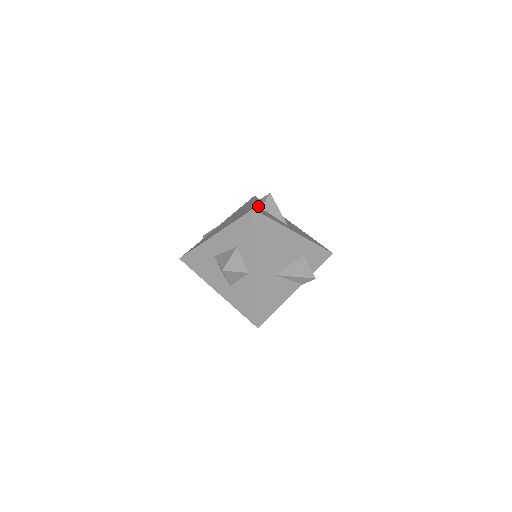
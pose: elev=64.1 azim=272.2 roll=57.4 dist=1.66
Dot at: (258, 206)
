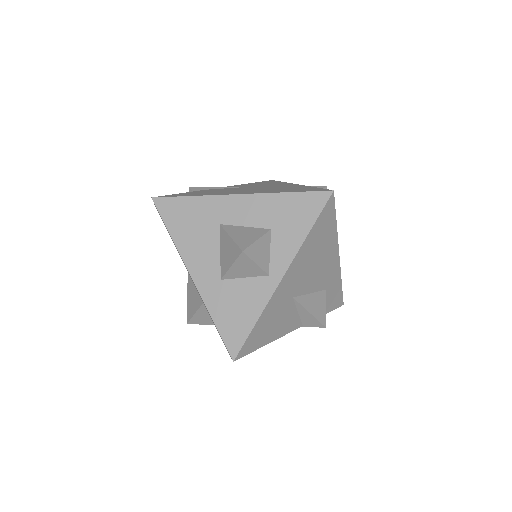
Dot at: occluded
